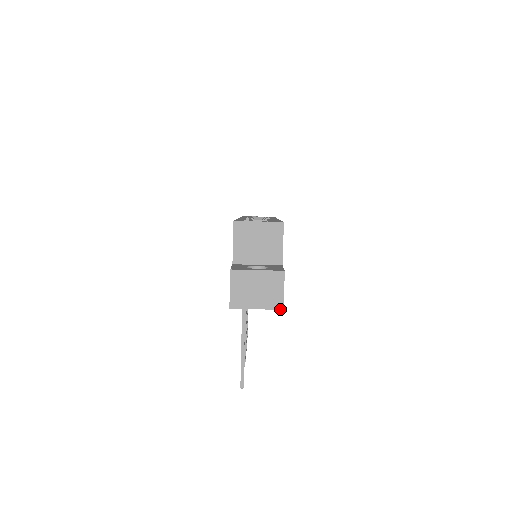
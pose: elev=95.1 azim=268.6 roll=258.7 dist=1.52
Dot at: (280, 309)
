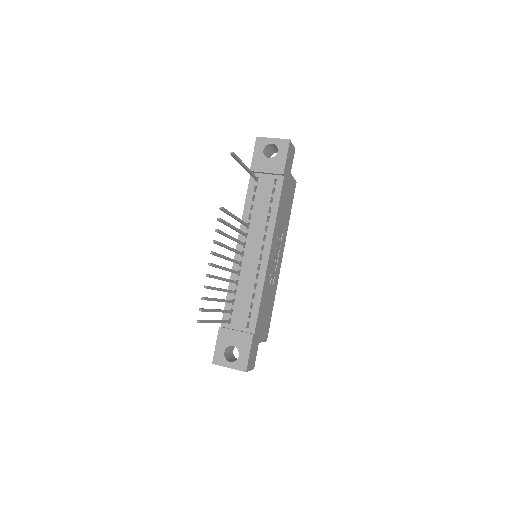
Dot at: (288, 139)
